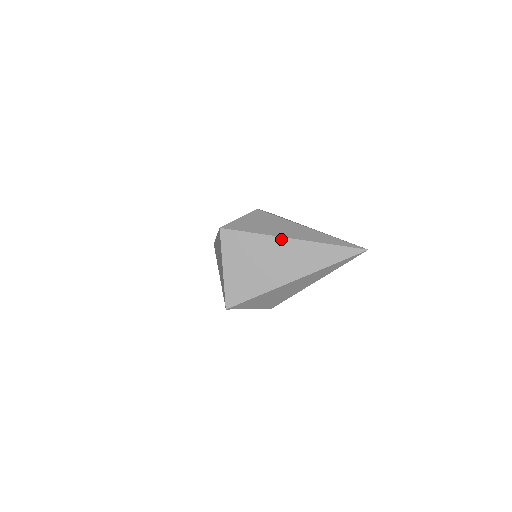
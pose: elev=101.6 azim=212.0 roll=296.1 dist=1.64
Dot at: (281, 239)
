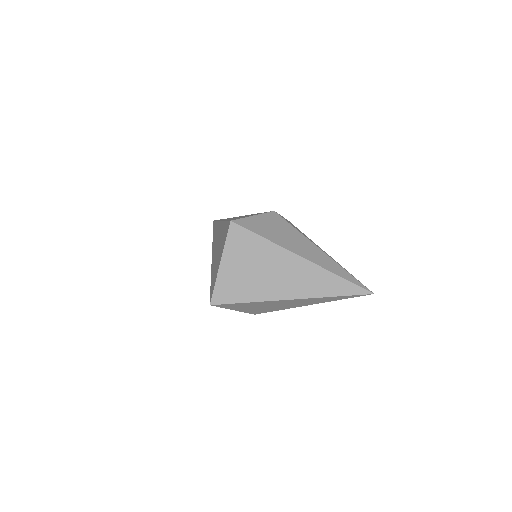
Dot at: (290, 253)
